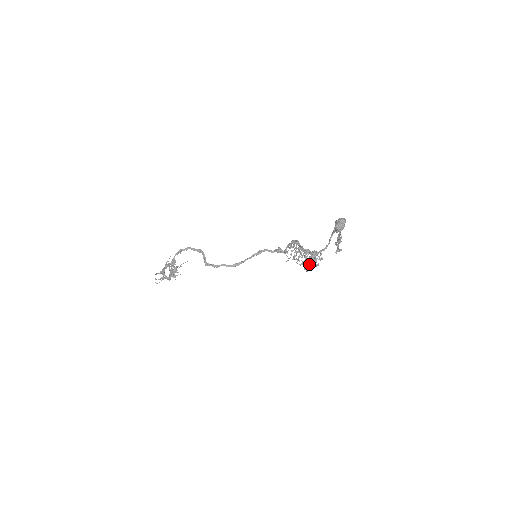
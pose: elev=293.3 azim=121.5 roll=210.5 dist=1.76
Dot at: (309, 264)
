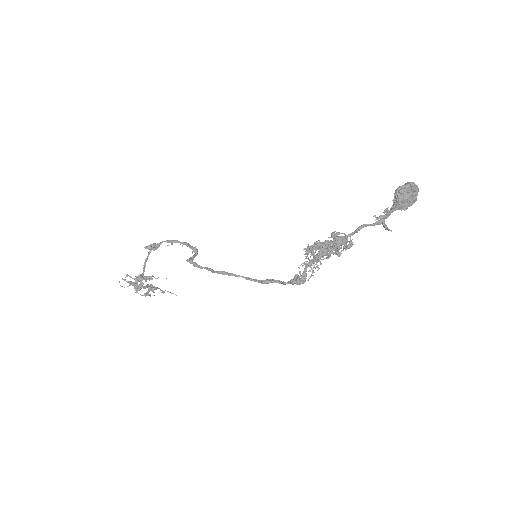
Dot at: (324, 258)
